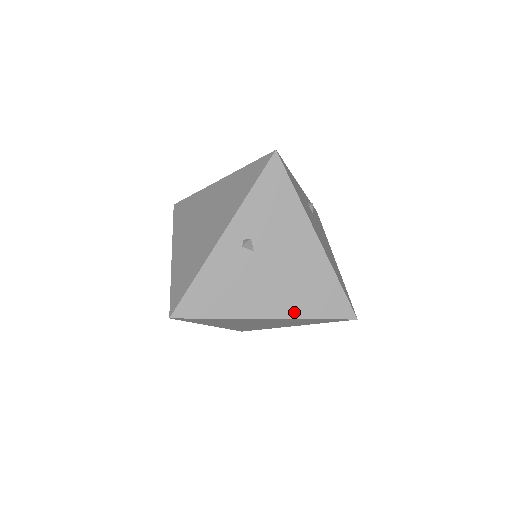
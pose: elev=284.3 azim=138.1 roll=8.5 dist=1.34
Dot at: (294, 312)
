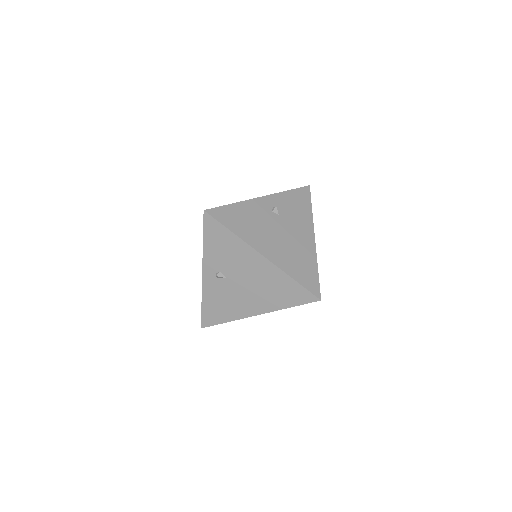
Dot at: (272, 307)
